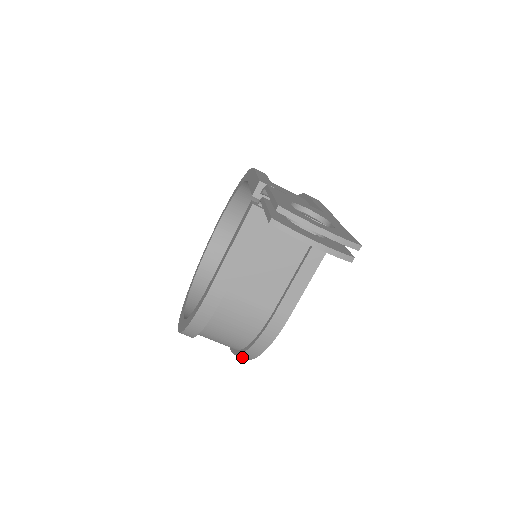
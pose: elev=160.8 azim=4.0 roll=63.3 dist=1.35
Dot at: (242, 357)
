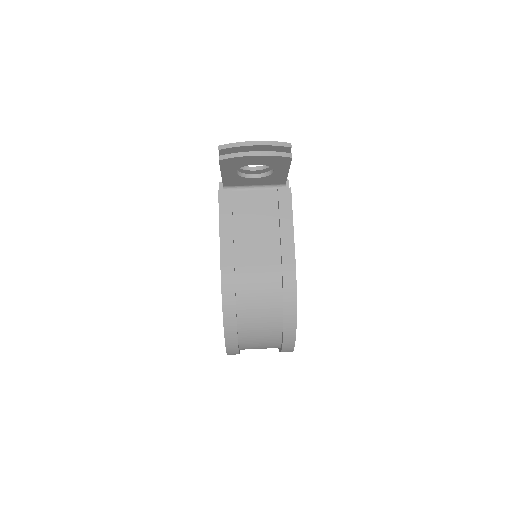
Dot at: (289, 339)
